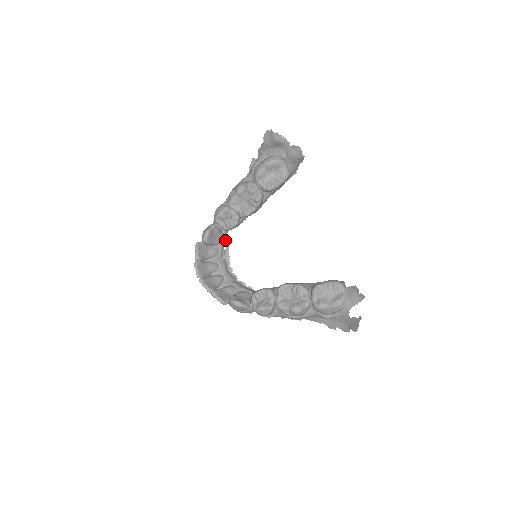
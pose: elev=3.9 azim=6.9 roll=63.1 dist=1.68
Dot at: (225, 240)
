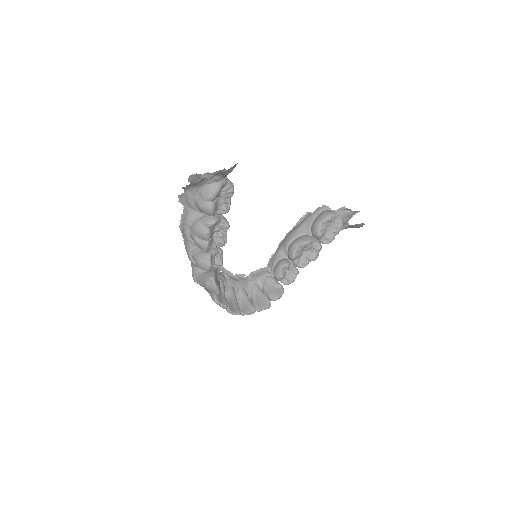
Dot at: (217, 268)
